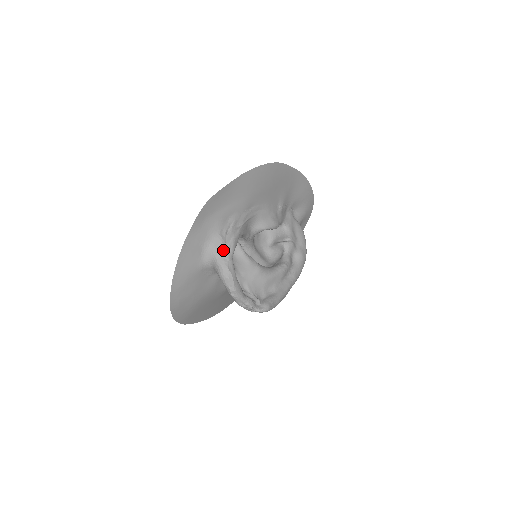
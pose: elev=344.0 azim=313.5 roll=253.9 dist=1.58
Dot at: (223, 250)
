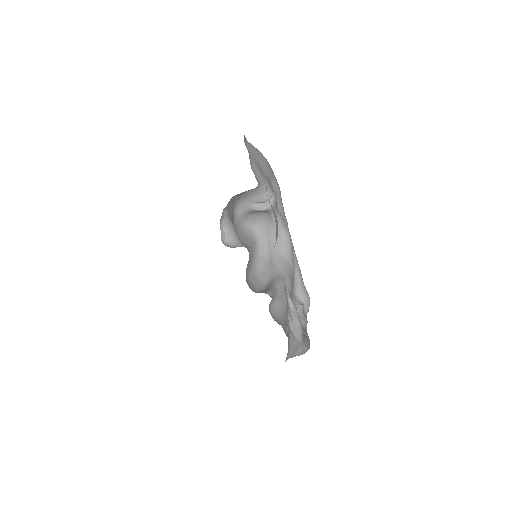
Dot at: (298, 346)
